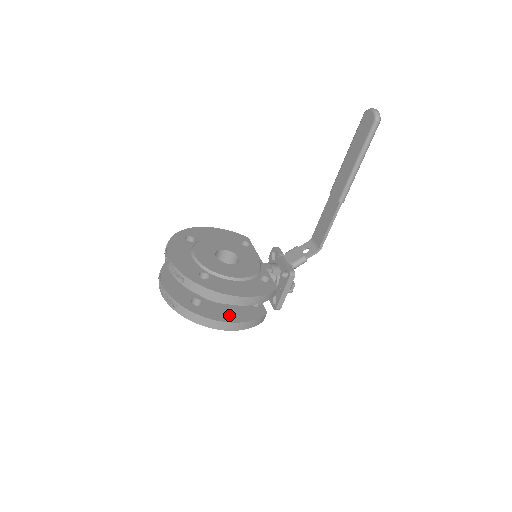
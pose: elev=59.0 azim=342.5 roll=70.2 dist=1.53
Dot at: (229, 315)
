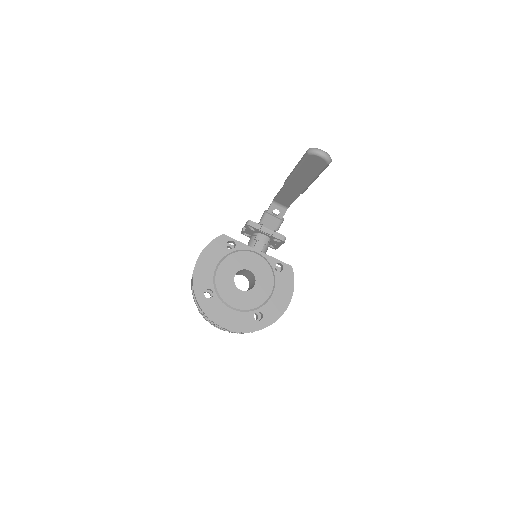
Dot at: occluded
